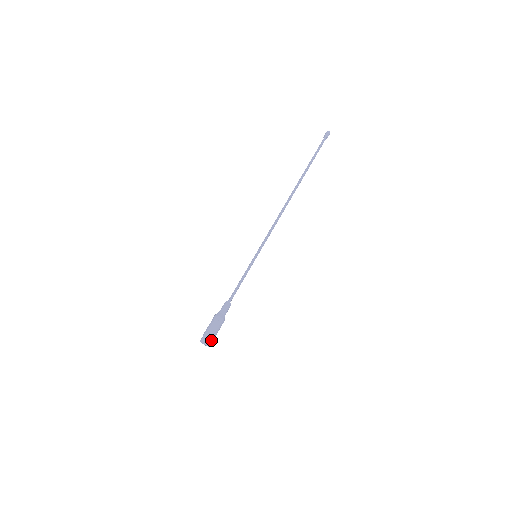
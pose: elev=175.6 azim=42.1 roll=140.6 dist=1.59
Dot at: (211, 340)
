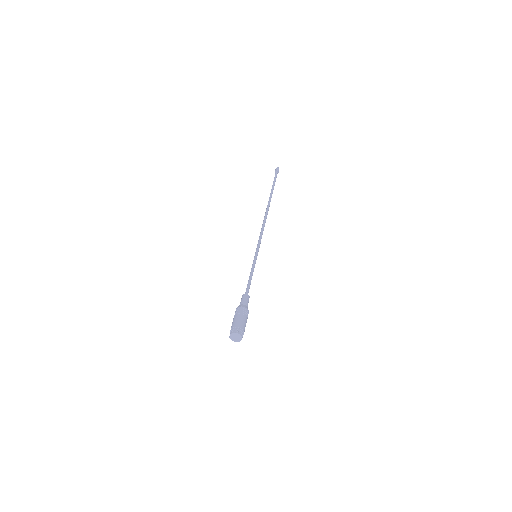
Dot at: (237, 328)
